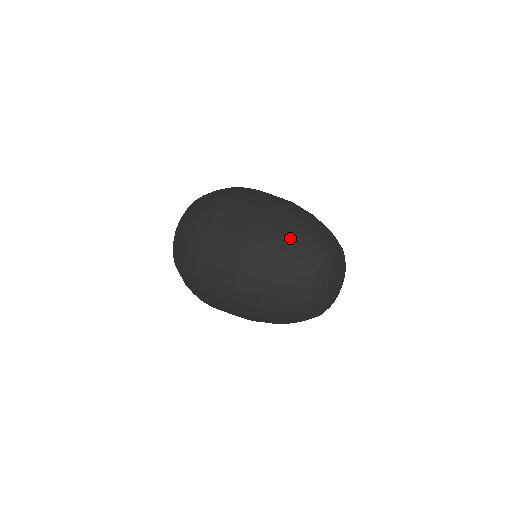
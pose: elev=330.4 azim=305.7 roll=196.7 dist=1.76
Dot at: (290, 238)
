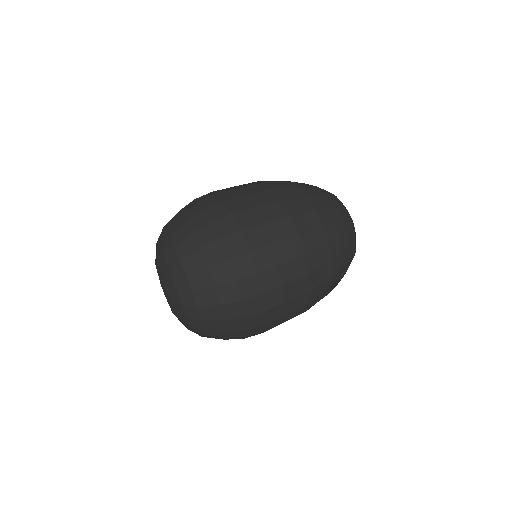
Dot at: (335, 240)
